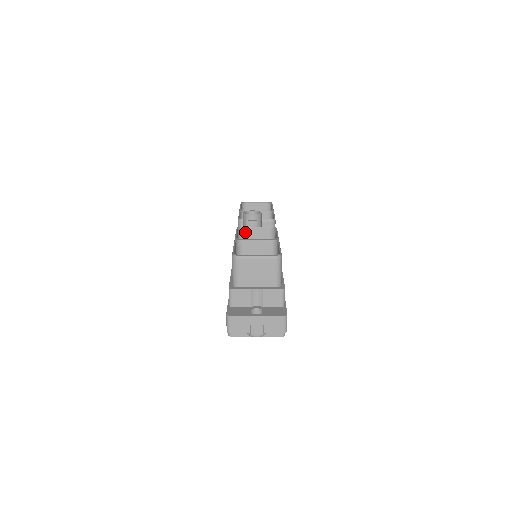
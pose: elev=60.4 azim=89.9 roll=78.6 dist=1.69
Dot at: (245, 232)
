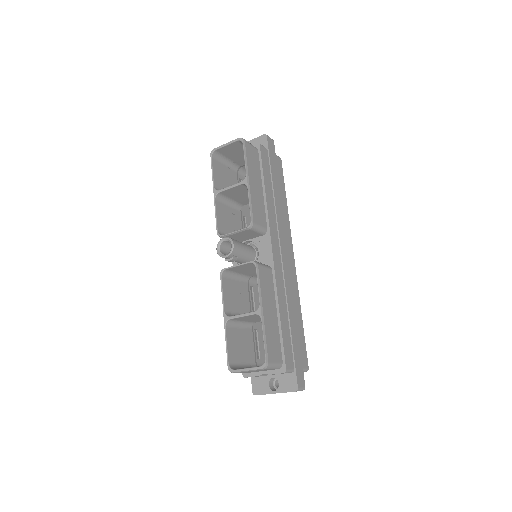
Dot at: (230, 270)
